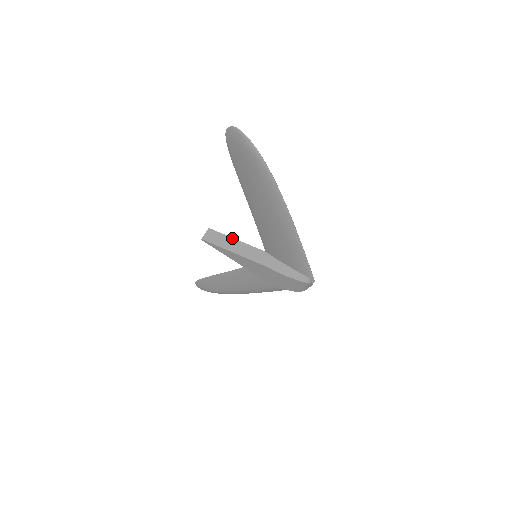
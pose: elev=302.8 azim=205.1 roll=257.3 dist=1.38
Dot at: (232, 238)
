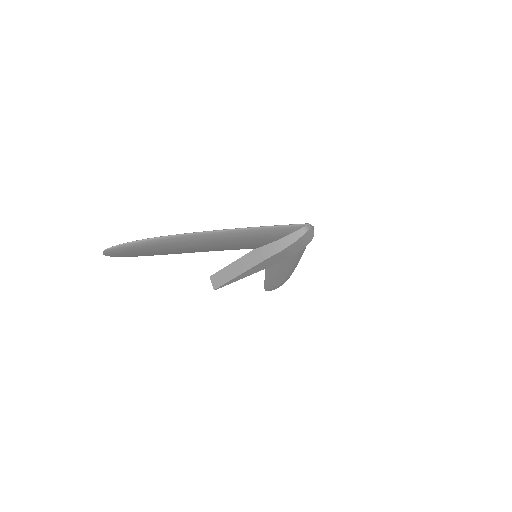
Dot at: (228, 266)
